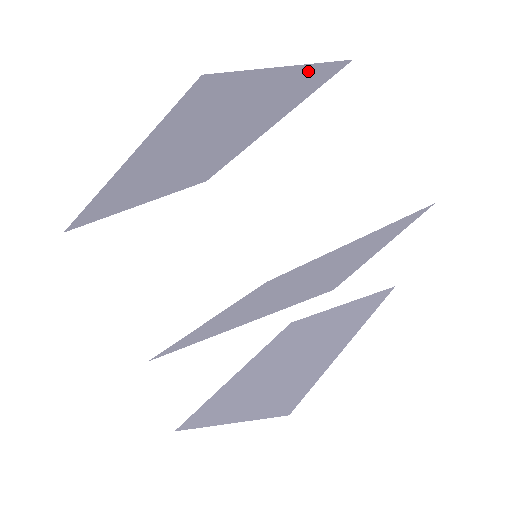
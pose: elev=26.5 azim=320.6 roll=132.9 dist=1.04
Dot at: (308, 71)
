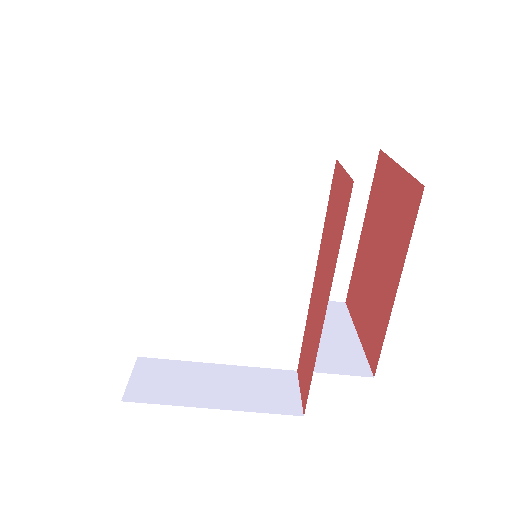
Dot at: (347, 256)
